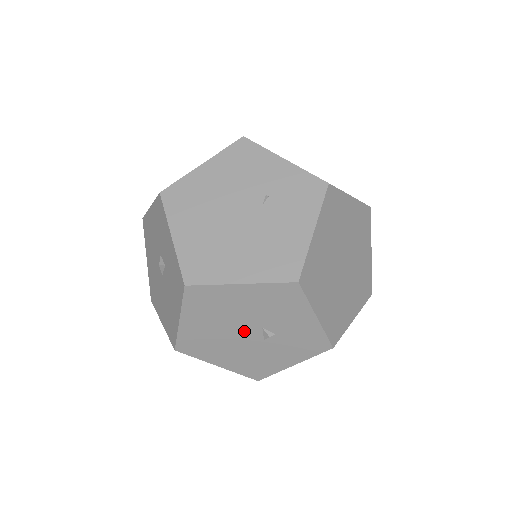
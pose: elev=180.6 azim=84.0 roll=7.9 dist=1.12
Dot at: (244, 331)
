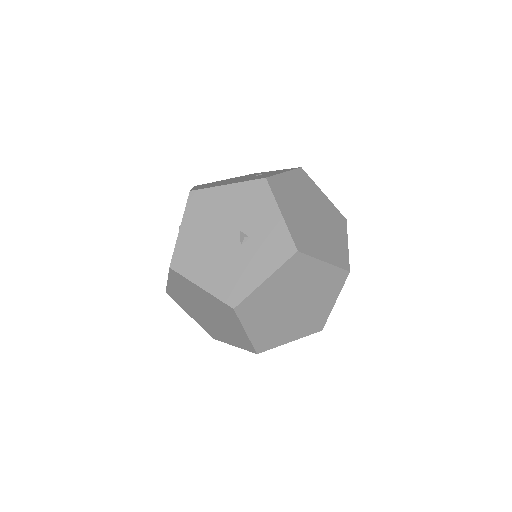
Dot at: (226, 236)
